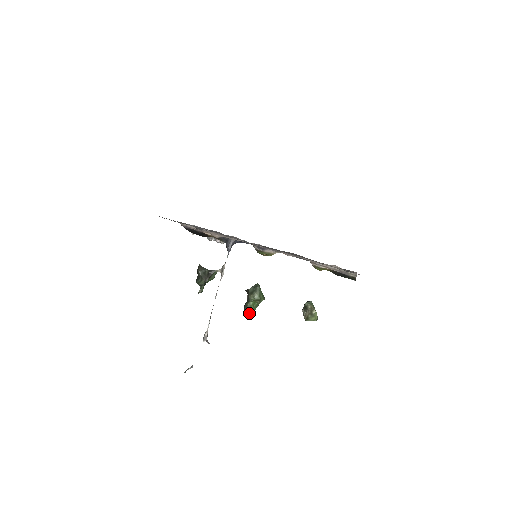
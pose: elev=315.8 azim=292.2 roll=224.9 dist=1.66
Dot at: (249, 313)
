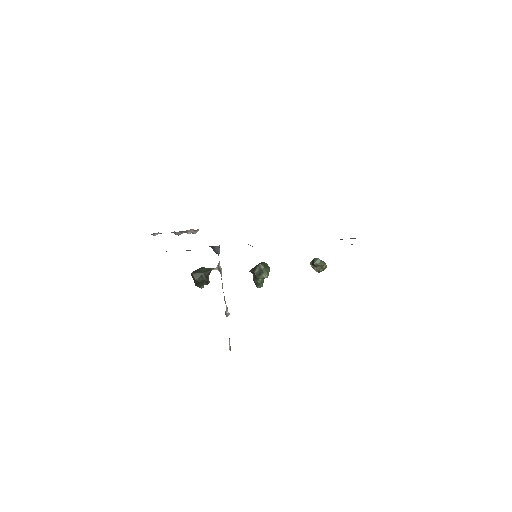
Dot at: occluded
